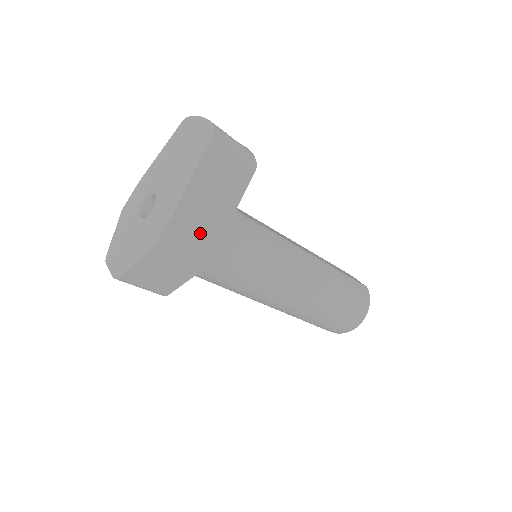
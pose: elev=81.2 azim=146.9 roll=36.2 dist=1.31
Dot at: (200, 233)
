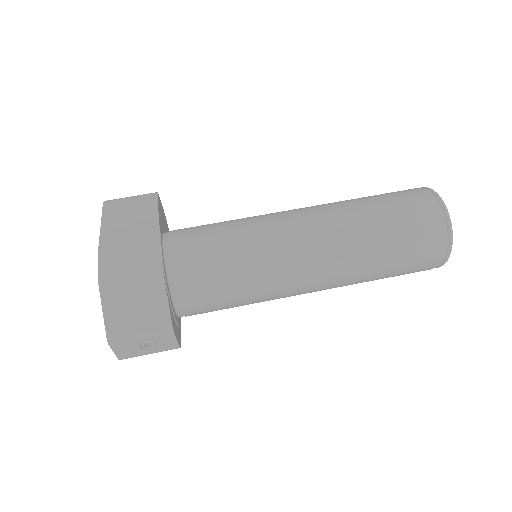
Dot at: (134, 244)
